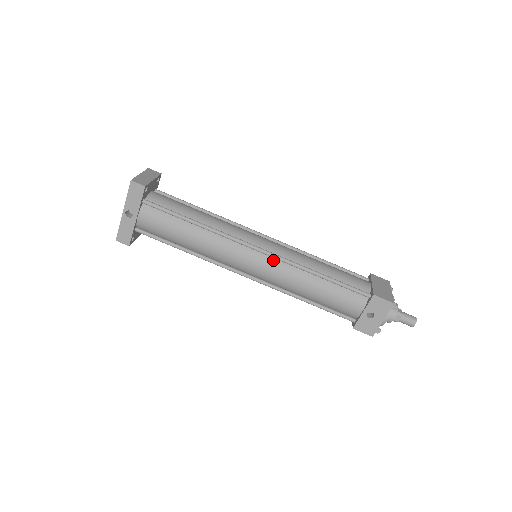
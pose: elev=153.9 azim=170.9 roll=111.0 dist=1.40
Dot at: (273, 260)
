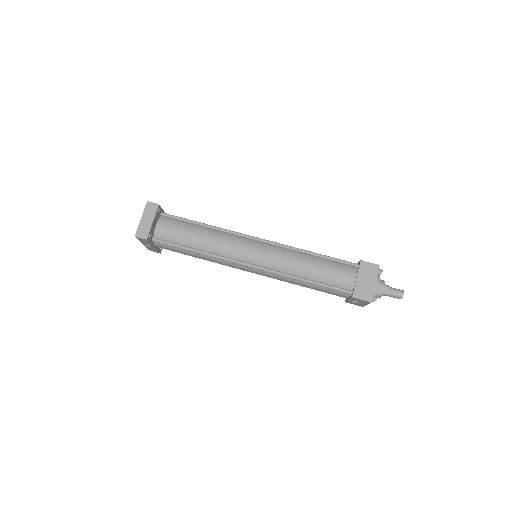
Dot at: (266, 271)
